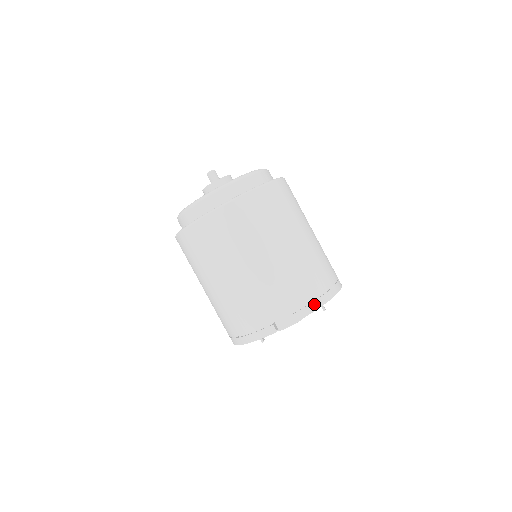
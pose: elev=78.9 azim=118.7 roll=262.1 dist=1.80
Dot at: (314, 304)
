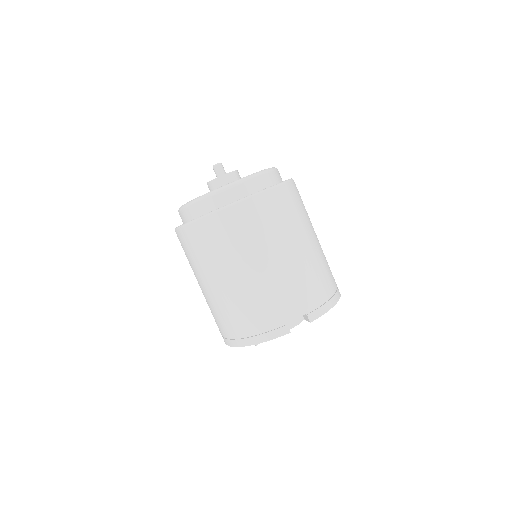
Dot at: (325, 306)
